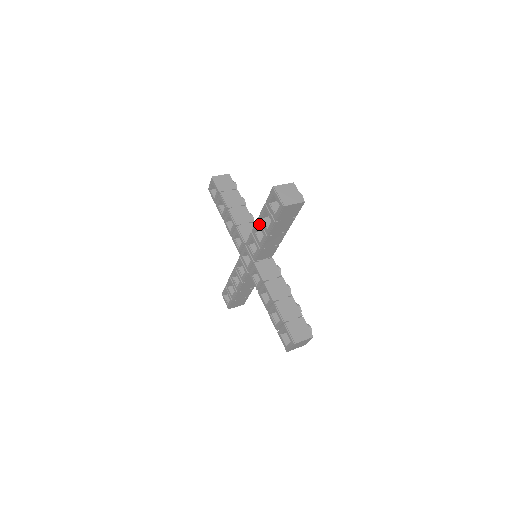
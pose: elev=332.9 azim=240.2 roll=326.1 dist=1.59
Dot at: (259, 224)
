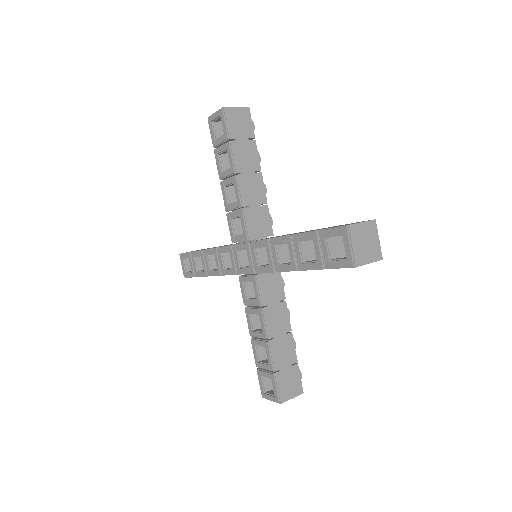
Dot at: (289, 245)
